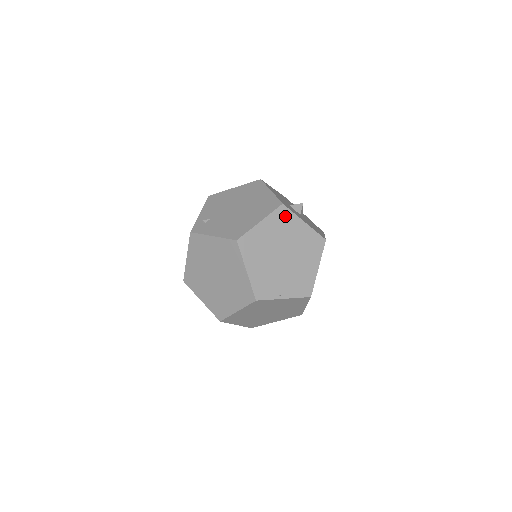
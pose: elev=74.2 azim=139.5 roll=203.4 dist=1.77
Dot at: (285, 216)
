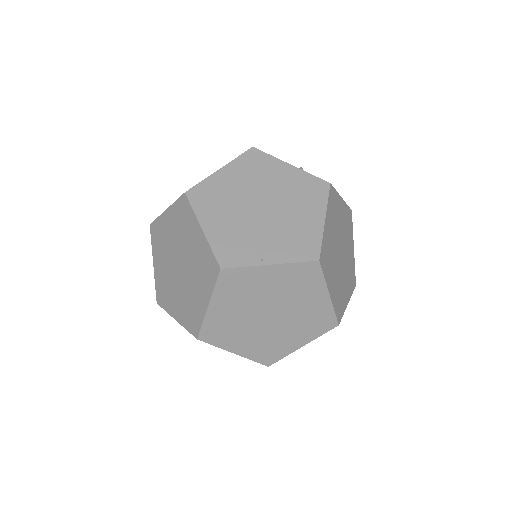
Dot at: (258, 160)
